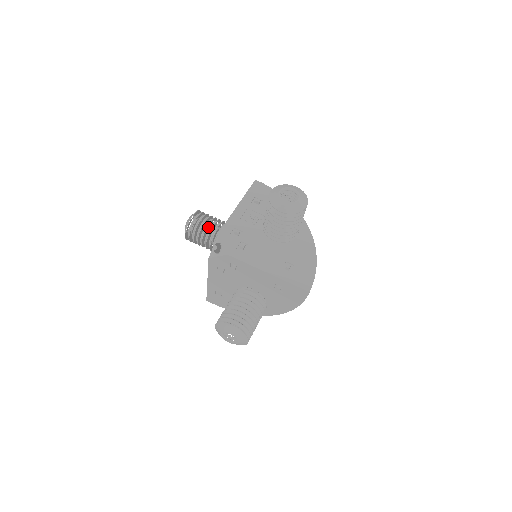
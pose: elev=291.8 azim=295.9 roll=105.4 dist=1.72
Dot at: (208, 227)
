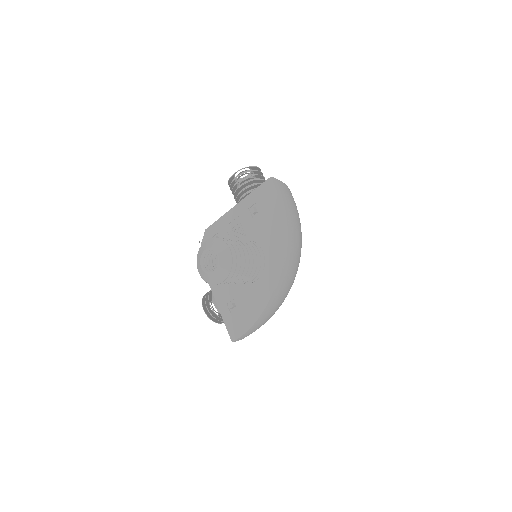
Dot at: (245, 192)
